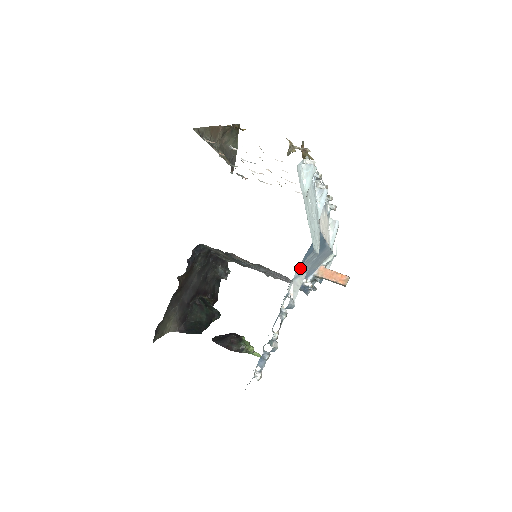
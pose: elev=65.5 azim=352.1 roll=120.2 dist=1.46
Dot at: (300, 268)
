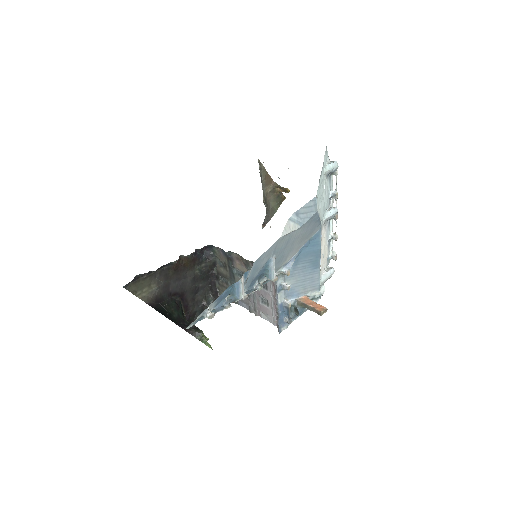
Dot at: (299, 211)
